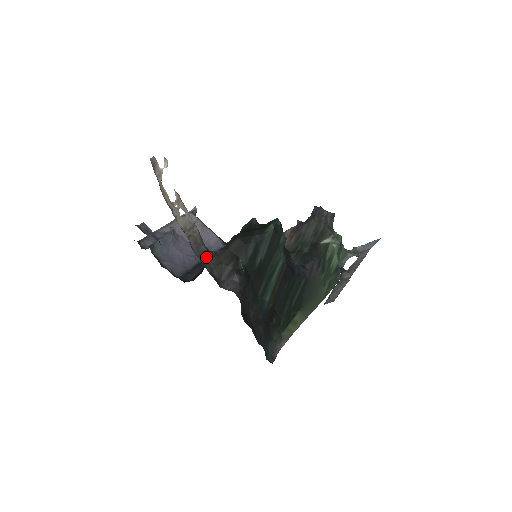
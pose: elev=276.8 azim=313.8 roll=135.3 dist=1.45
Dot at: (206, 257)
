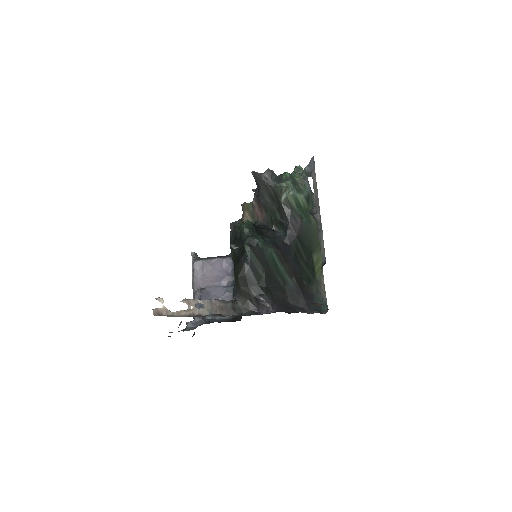
Dot at: (236, 307)
